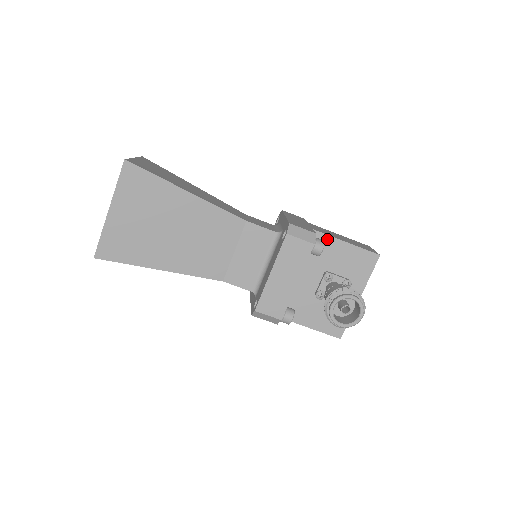
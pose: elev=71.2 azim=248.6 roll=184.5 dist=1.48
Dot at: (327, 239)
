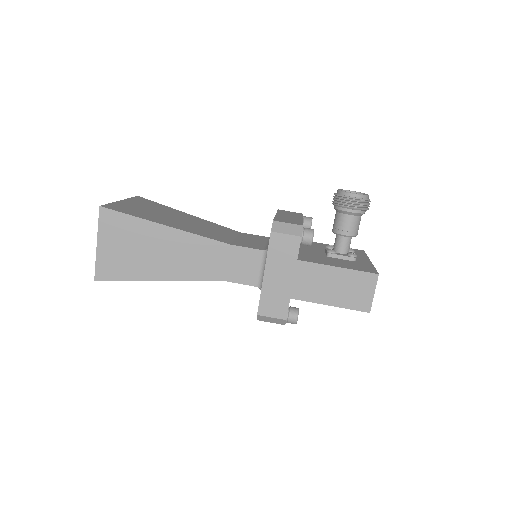
Dot at: (313, 243)
